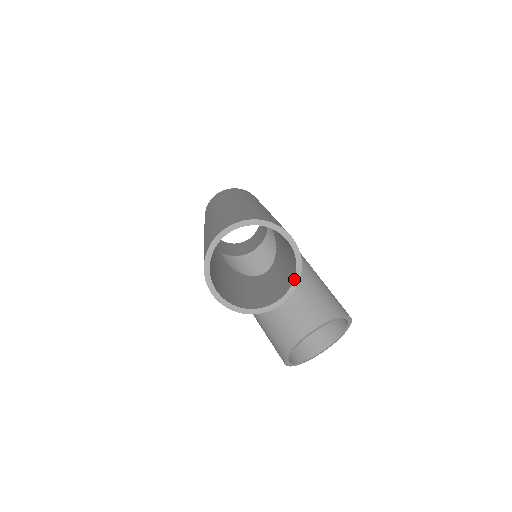
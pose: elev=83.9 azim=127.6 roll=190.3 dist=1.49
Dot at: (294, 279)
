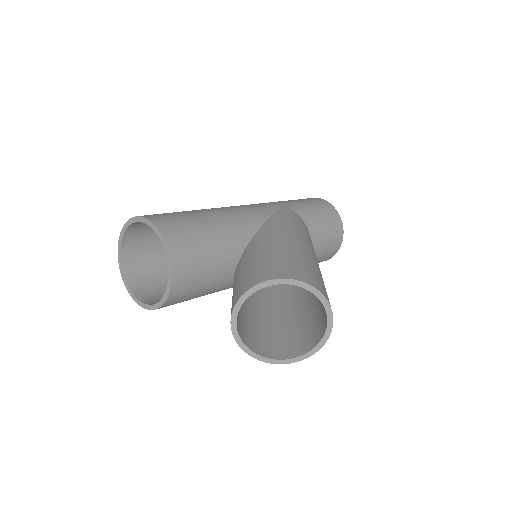
Dot at: (167, 258)
